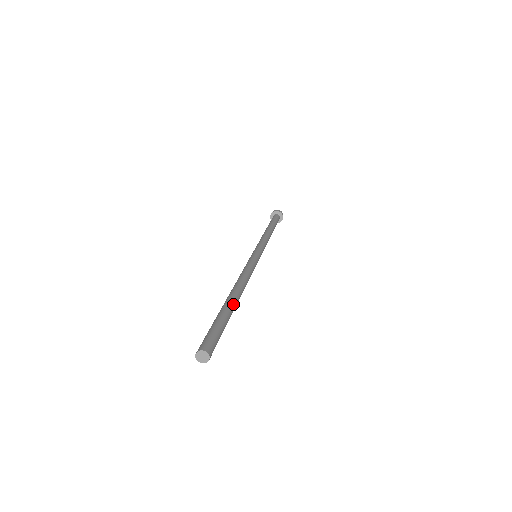
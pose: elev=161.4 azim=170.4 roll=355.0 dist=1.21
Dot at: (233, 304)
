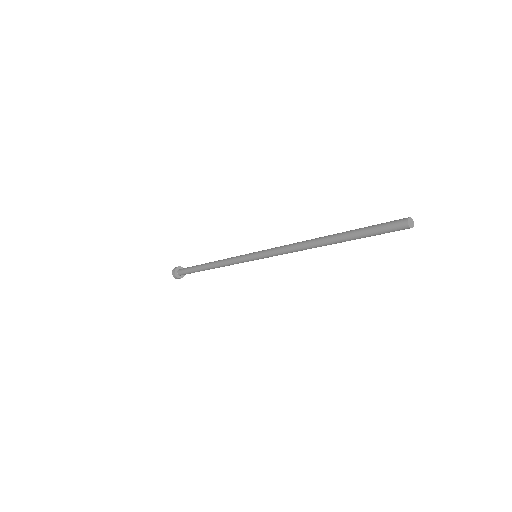
Dot at: (341, 233)
